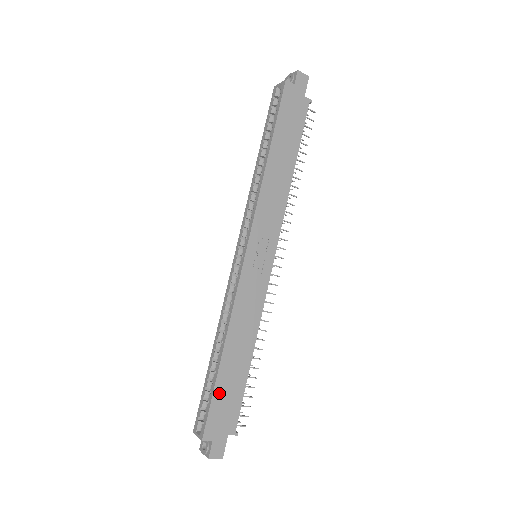
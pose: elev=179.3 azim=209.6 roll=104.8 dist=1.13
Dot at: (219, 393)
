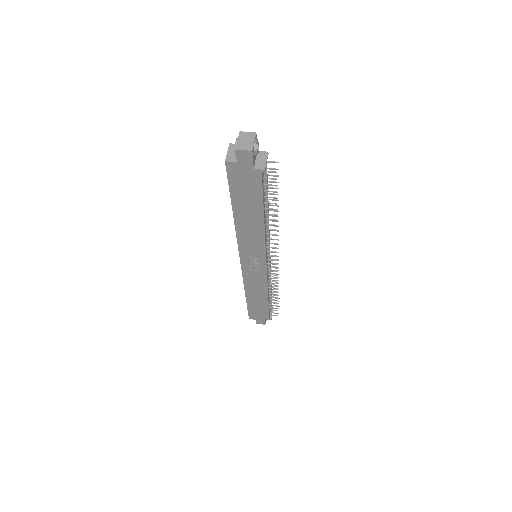
Dot at: (251, 308)
